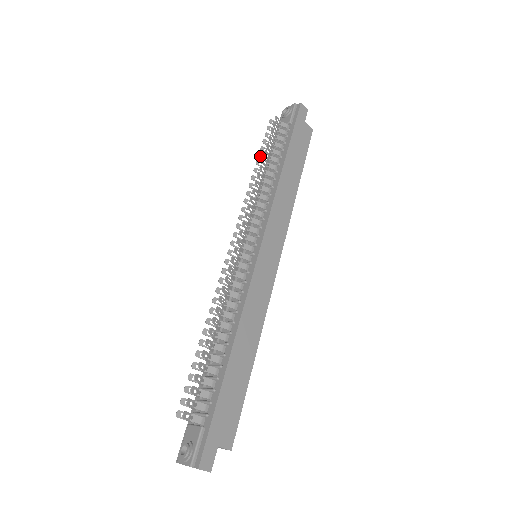
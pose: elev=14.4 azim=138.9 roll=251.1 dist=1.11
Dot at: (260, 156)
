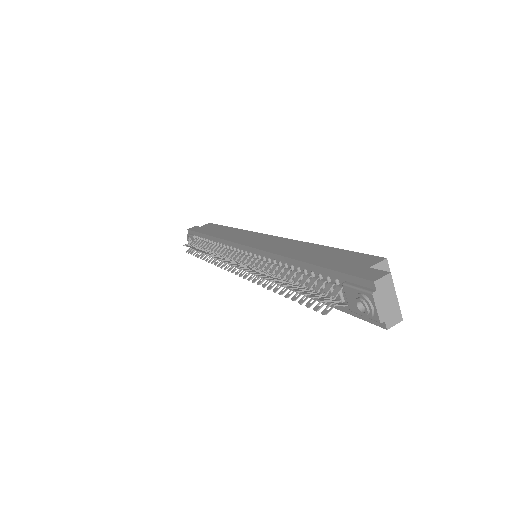
Dot at: (199, 256)
